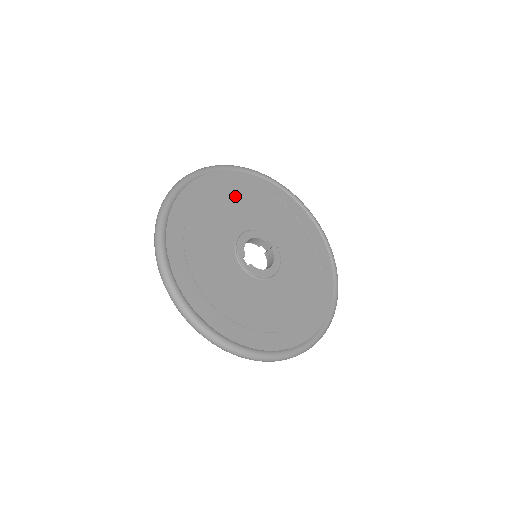
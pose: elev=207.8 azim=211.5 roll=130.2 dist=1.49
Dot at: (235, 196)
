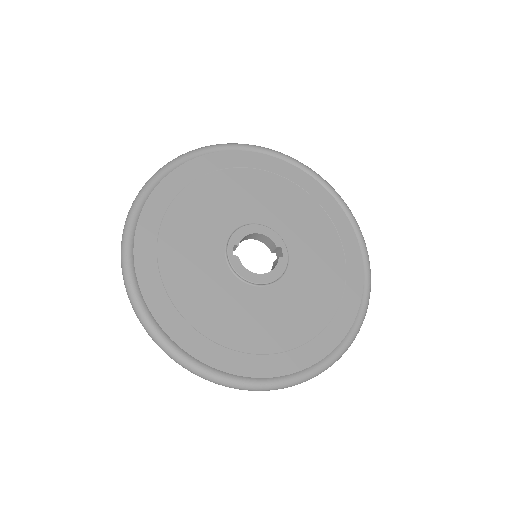
Dot at: (277, 188)
